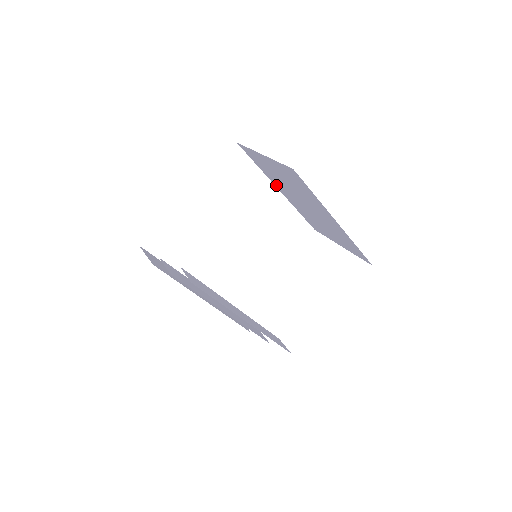
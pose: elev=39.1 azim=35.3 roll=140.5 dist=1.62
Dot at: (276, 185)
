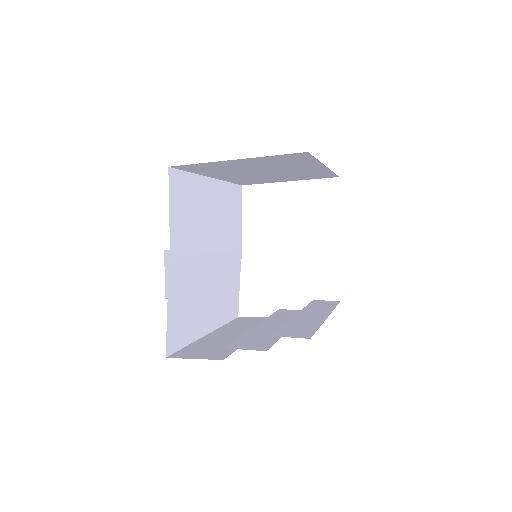
Dot at: (212, 176)
